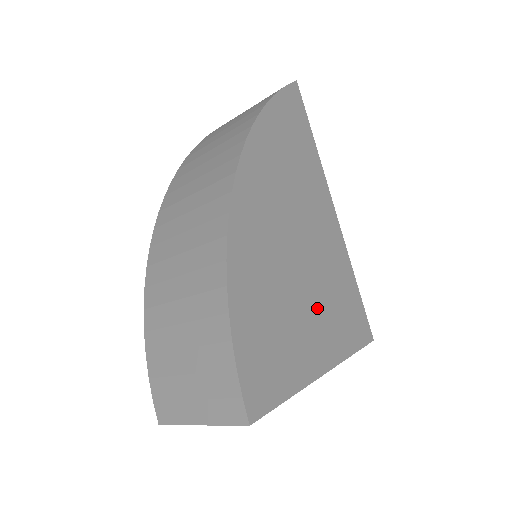
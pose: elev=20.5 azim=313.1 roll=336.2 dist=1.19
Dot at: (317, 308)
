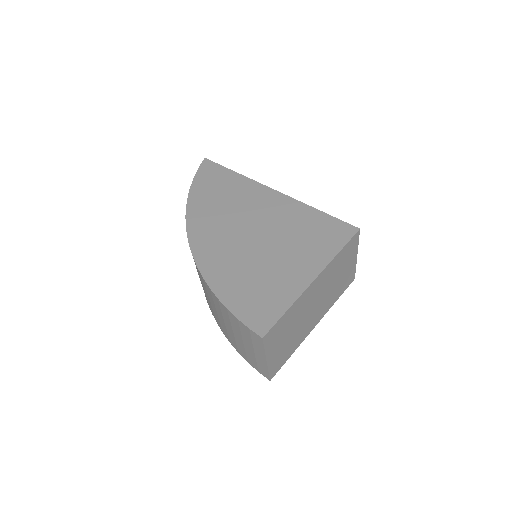
Dot at: (288, 250)
